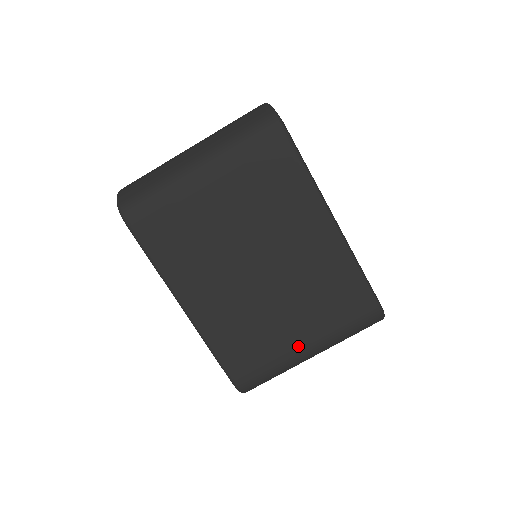
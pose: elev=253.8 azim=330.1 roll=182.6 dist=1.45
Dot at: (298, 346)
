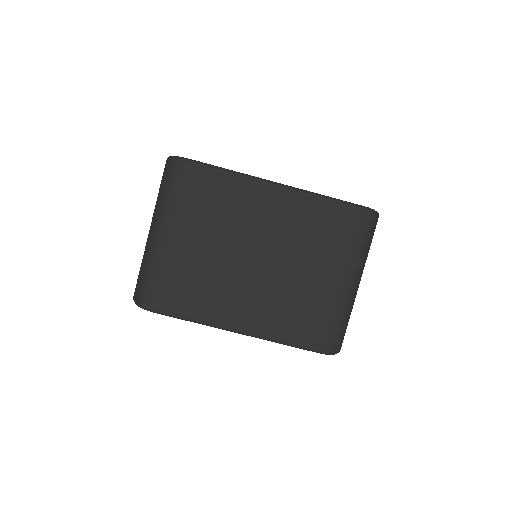
Dot at: (337, 286)
